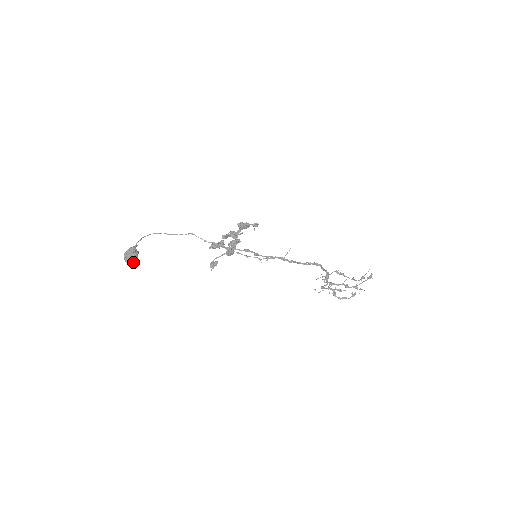
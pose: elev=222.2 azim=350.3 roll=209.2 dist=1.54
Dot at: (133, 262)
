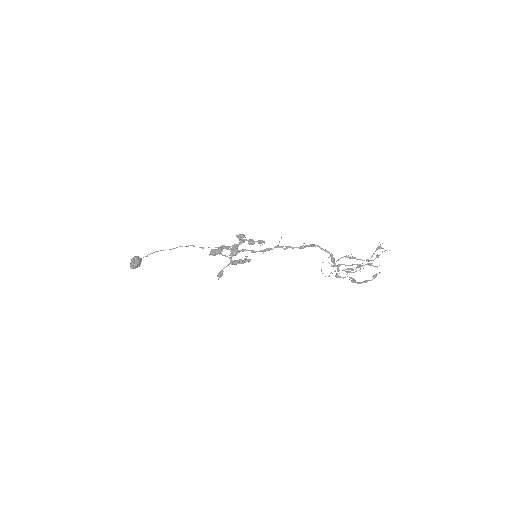
Dot at: (136, 266)
